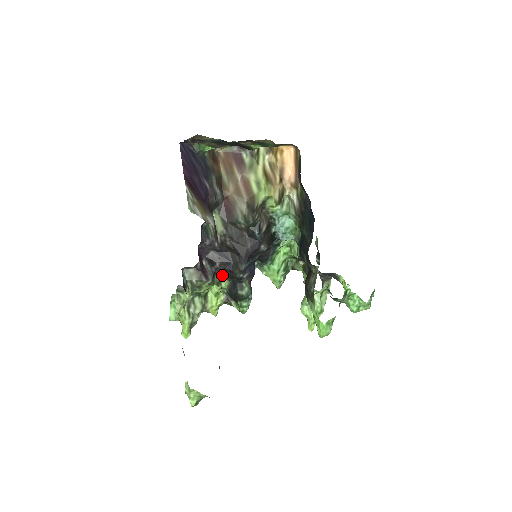
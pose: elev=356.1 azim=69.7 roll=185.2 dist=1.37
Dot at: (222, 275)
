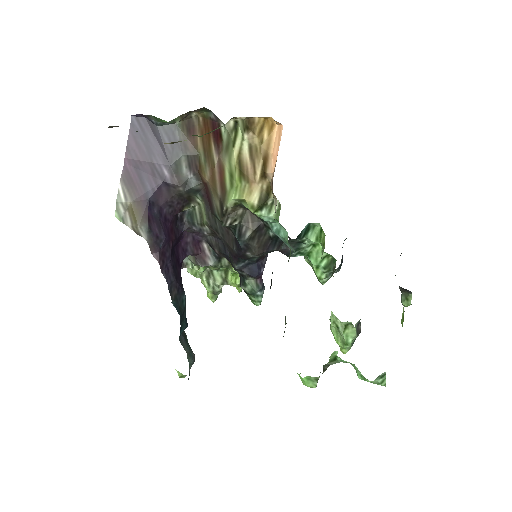
Dot at: occluded
